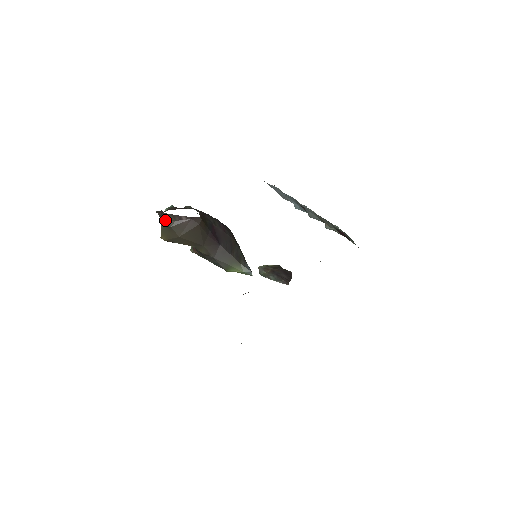
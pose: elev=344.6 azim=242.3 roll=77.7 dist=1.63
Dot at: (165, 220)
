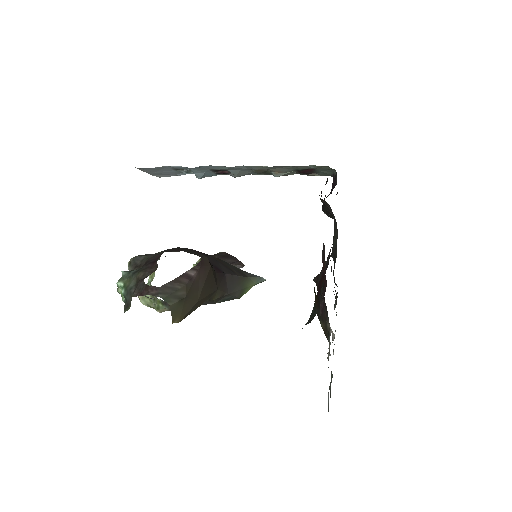
Dot at: (171, 295)
